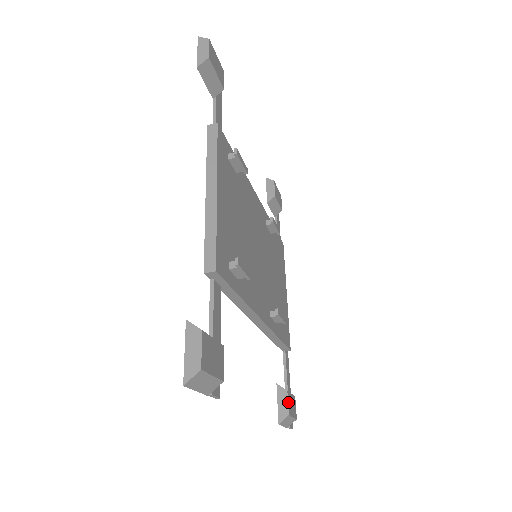
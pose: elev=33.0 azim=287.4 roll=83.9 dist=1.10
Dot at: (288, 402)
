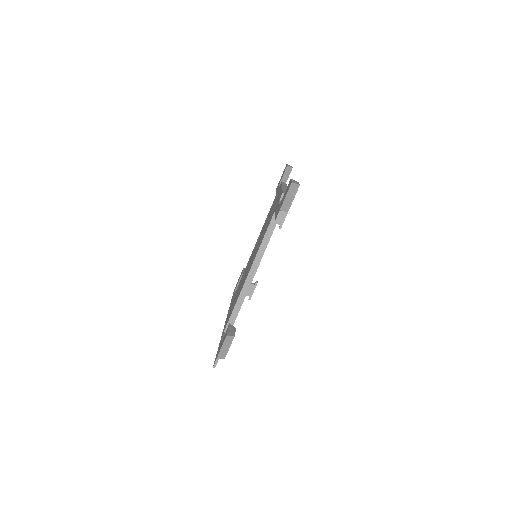
Dot at: occluded
